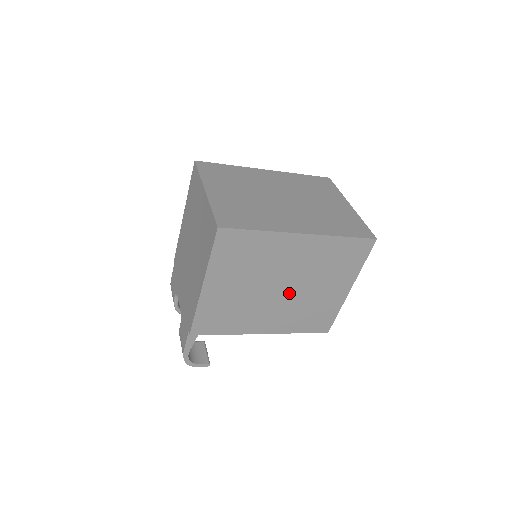
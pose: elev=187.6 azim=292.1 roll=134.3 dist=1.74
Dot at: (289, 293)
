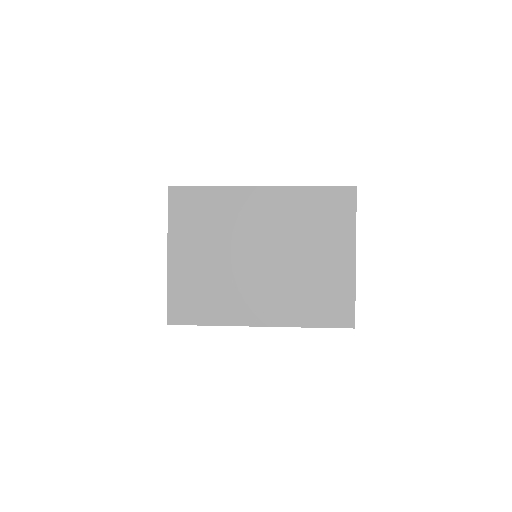
Dot at: occluded
